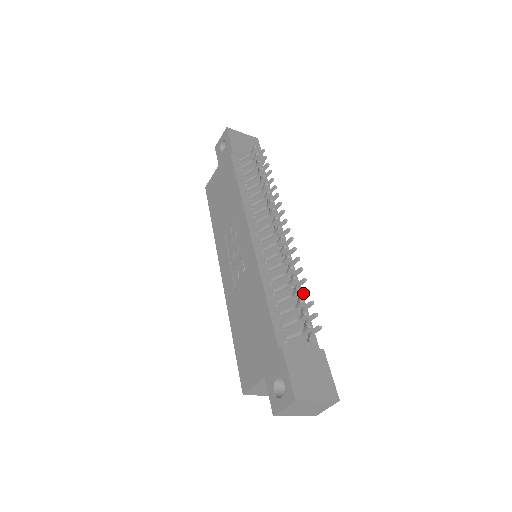
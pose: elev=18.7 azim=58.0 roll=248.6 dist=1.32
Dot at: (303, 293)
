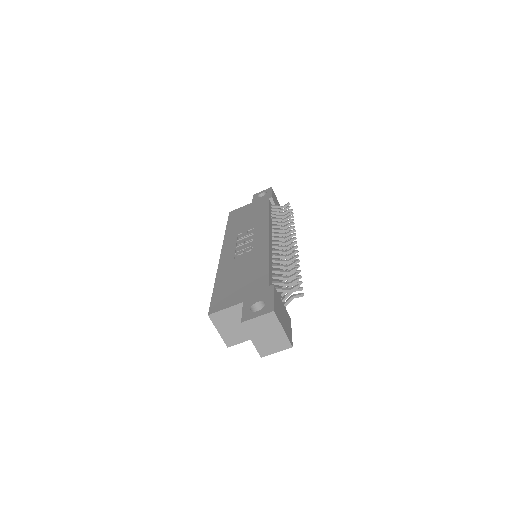
Dot at: (296, 276)
